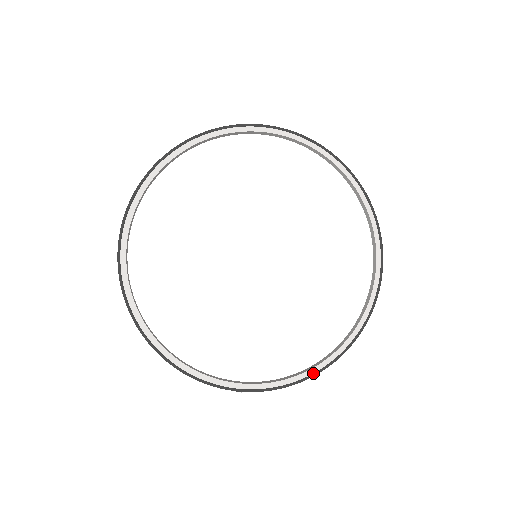
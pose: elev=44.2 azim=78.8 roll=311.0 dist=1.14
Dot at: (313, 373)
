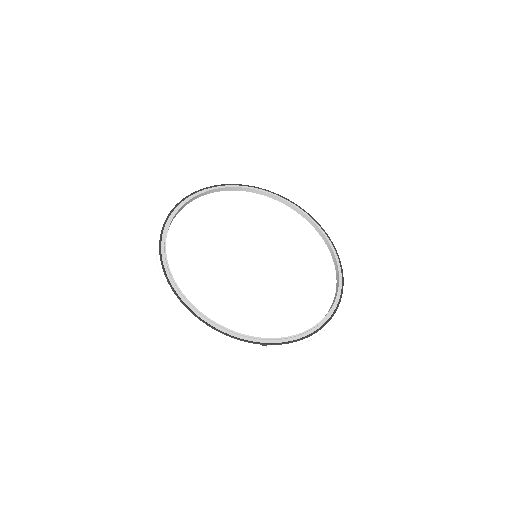
Dot at: (315, 330)
